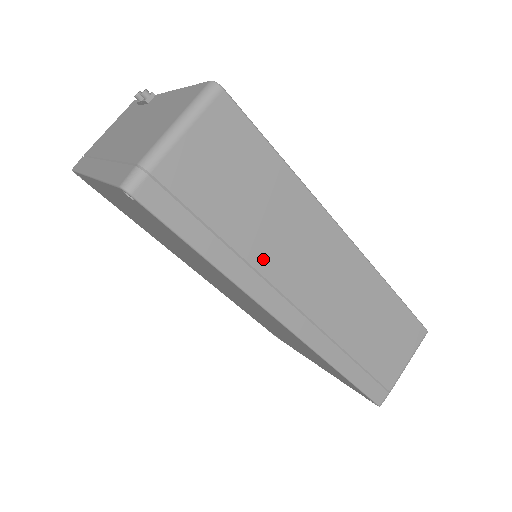
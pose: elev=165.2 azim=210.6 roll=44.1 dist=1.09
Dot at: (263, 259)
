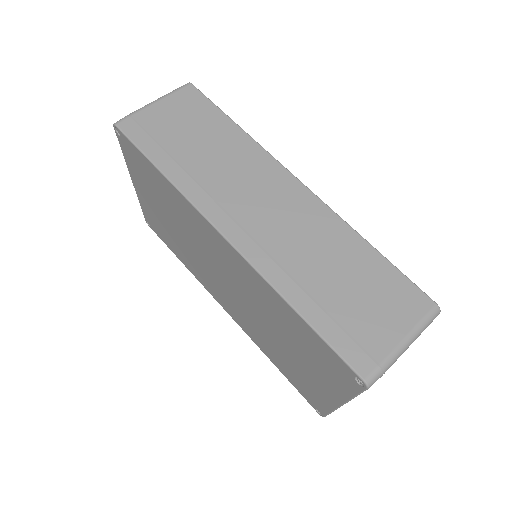
Dot at: (207, 178)
